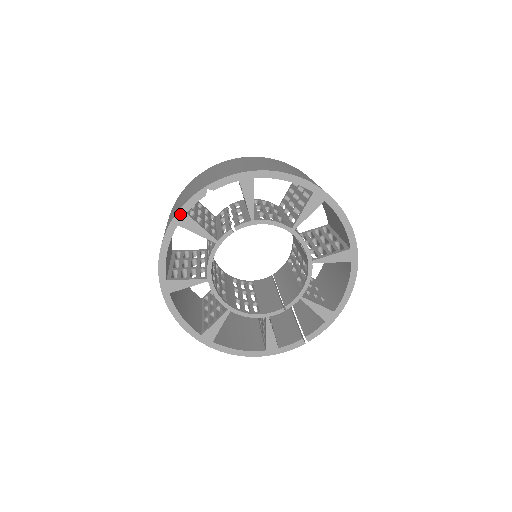
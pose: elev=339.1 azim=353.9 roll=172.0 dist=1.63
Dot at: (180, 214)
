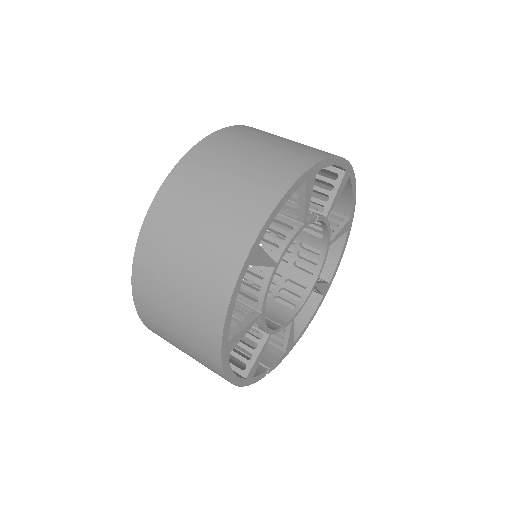
Dot at: (314, 169)
